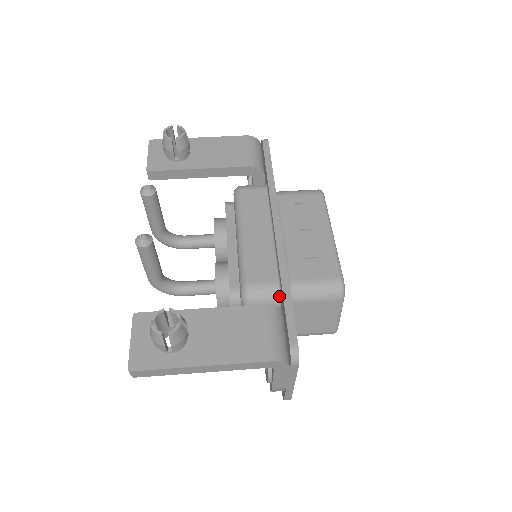
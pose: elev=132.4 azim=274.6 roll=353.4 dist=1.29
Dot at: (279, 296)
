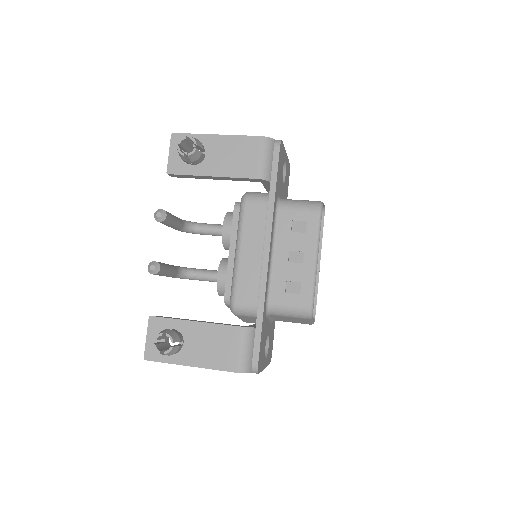
Dot at: occluded
